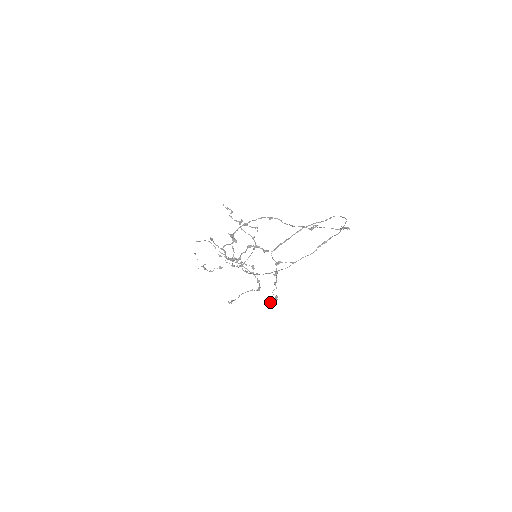
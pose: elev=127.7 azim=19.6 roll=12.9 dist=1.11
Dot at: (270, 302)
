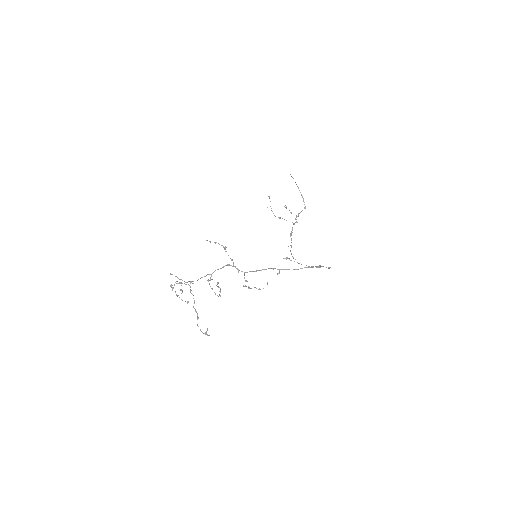
Dot at: (267, 282)
